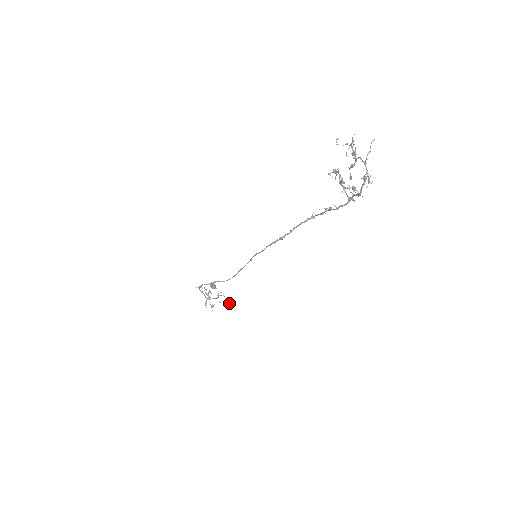
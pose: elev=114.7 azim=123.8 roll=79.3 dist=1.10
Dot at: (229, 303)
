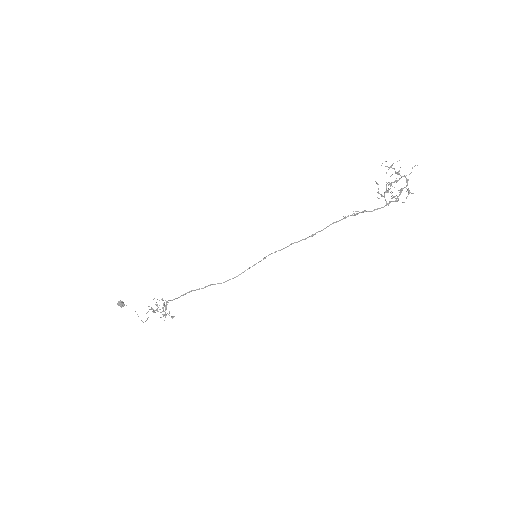
Dot at: occluded
